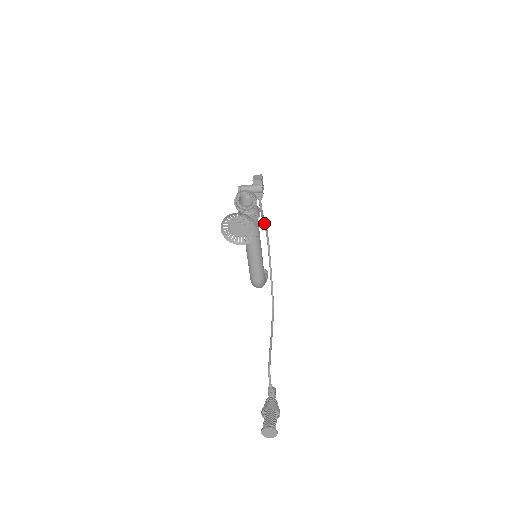
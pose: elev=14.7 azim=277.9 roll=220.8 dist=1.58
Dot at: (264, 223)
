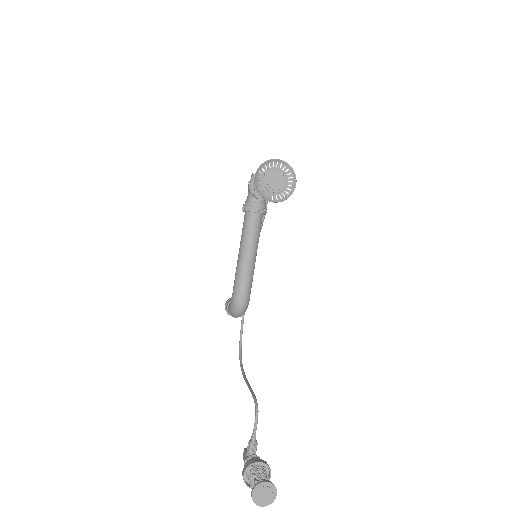
Dot at: occluded
